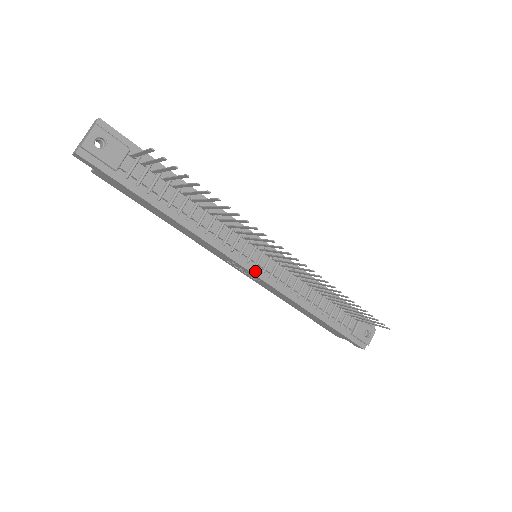
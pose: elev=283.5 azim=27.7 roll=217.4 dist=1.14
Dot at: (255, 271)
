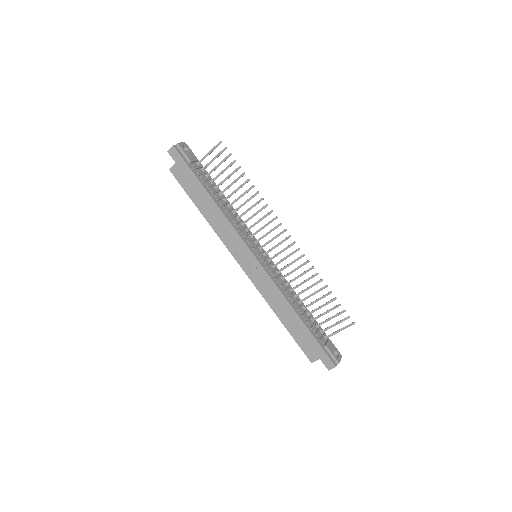
Dot at: (257, 258)
